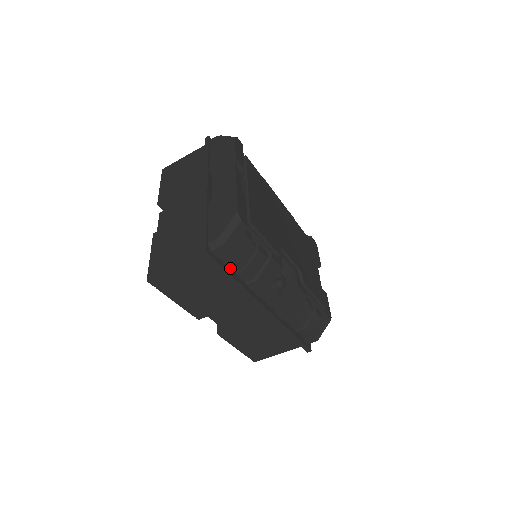
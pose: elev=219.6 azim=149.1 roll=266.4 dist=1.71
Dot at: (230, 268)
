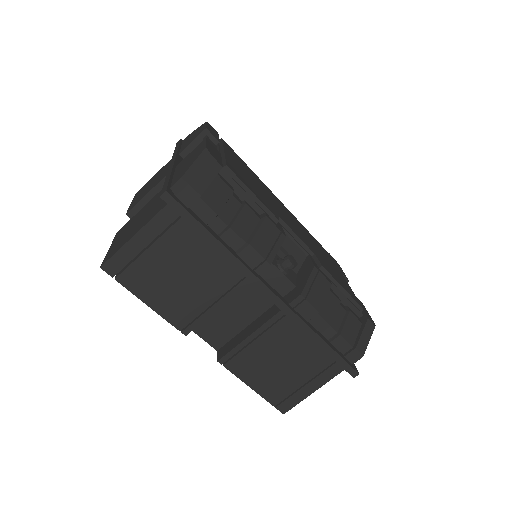
Dot at: (209, 227)
